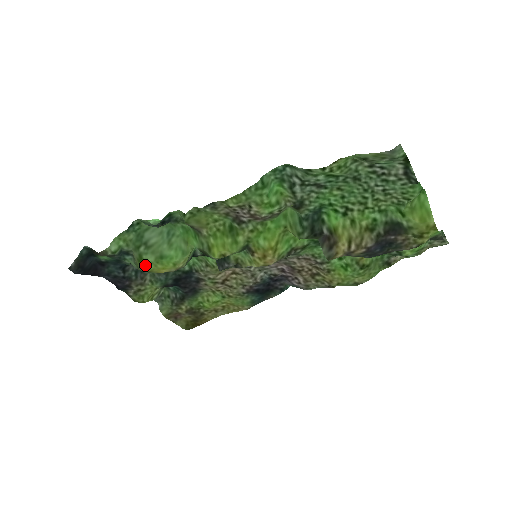
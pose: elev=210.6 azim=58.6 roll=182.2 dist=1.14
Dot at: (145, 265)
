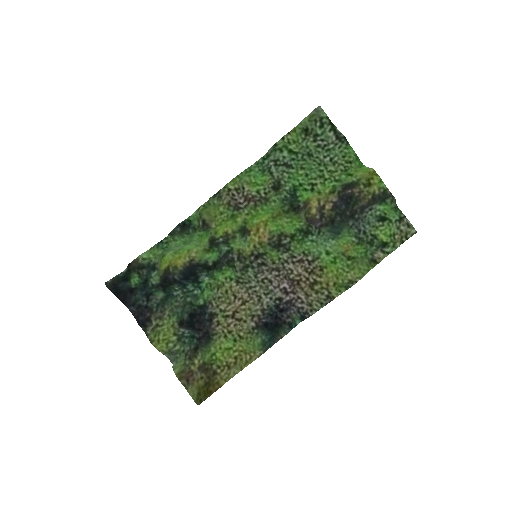
Dot at: (166, 258)
